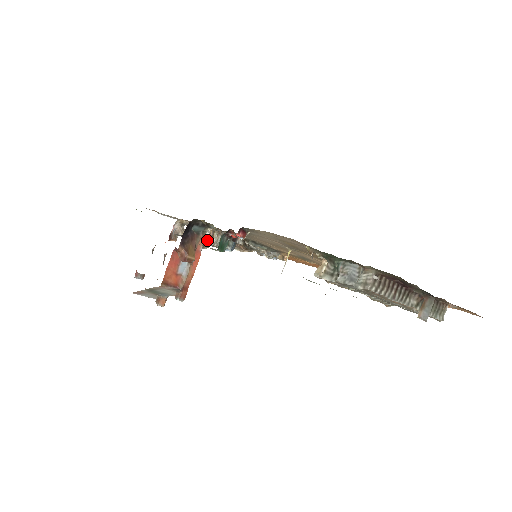
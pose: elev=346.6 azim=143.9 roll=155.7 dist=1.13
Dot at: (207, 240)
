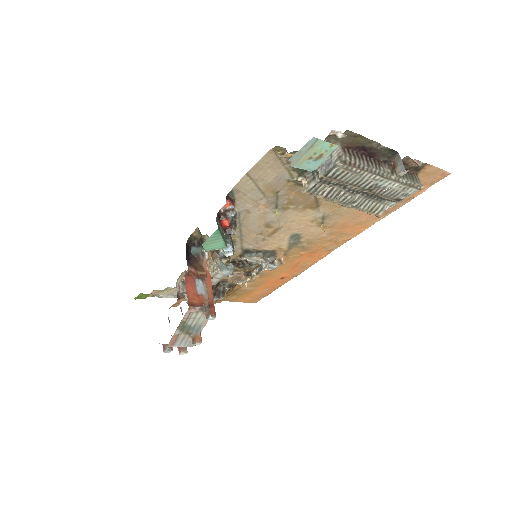
Dot at: (209, 258)
